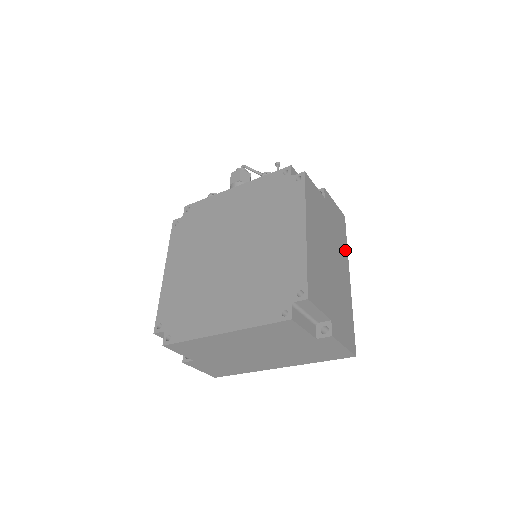
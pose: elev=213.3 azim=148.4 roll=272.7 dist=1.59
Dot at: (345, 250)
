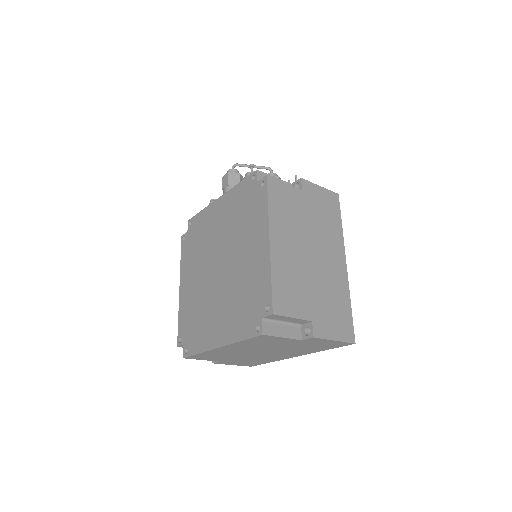
Dot at: (338, 233)
